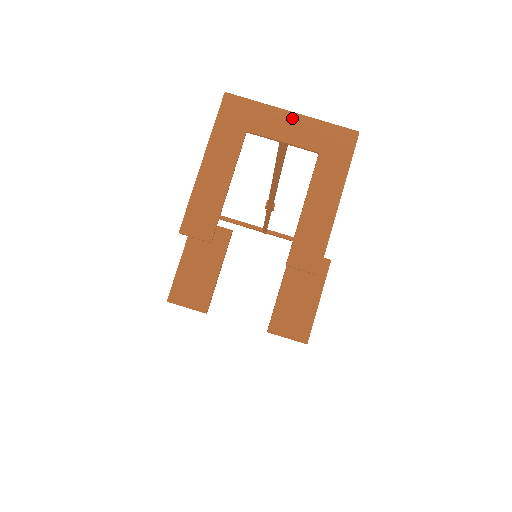
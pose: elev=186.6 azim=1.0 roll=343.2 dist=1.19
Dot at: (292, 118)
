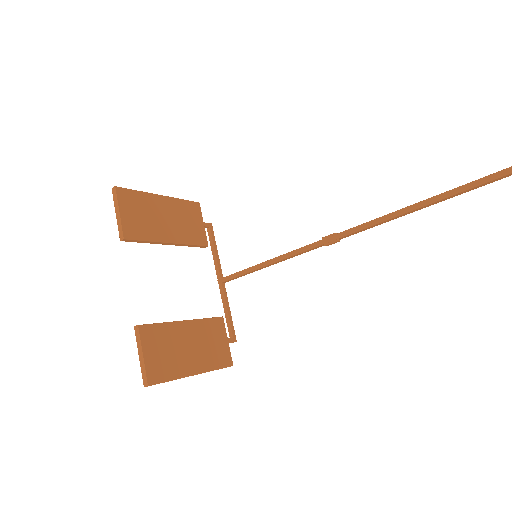
Dot at: out of frame
